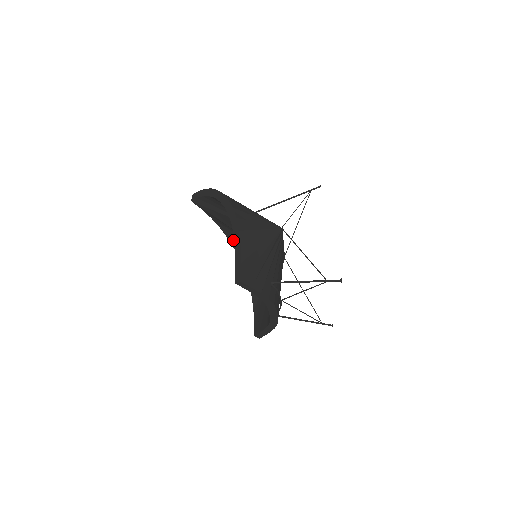
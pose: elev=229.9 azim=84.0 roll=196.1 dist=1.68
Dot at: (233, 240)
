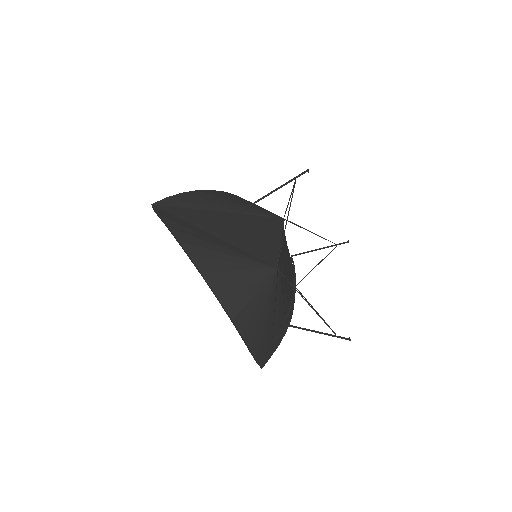
Dot at: occluded
